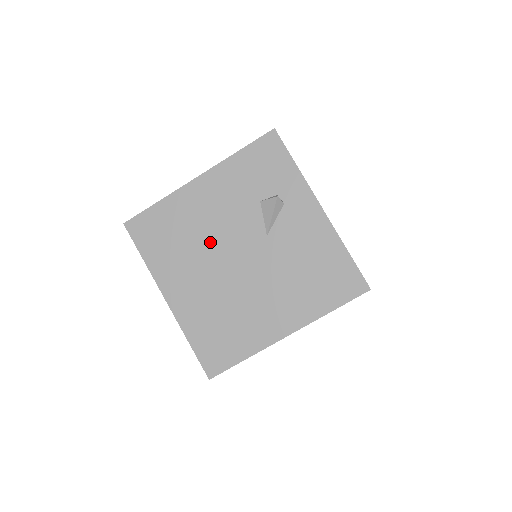
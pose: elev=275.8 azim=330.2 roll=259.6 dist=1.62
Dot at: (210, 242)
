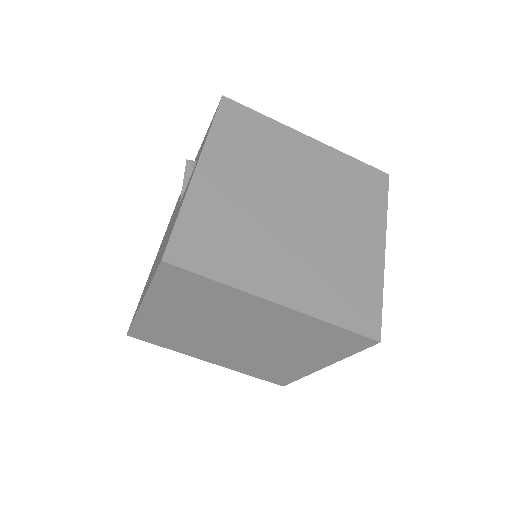
Dot at: occluded
